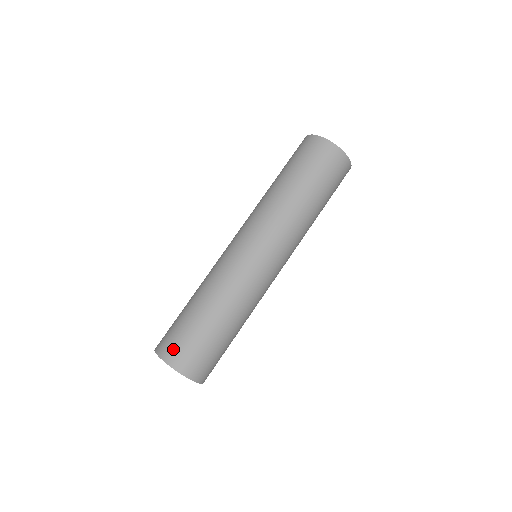
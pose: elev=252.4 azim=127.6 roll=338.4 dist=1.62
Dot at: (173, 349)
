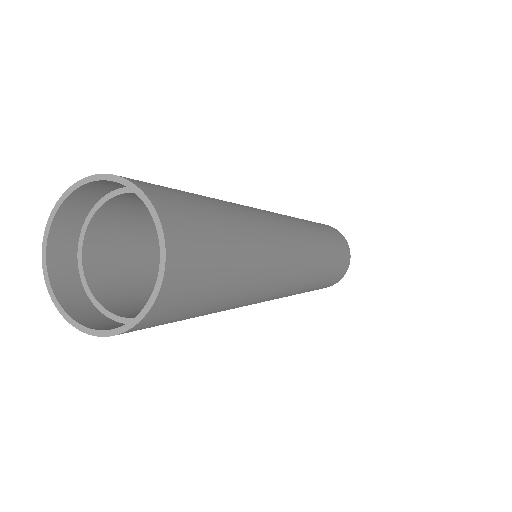
Dot at: (138, 180)
